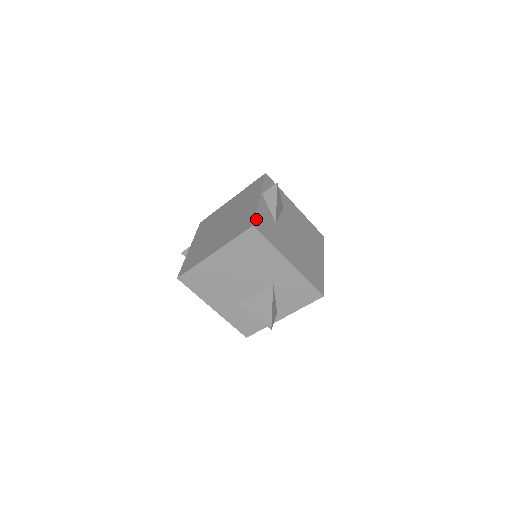
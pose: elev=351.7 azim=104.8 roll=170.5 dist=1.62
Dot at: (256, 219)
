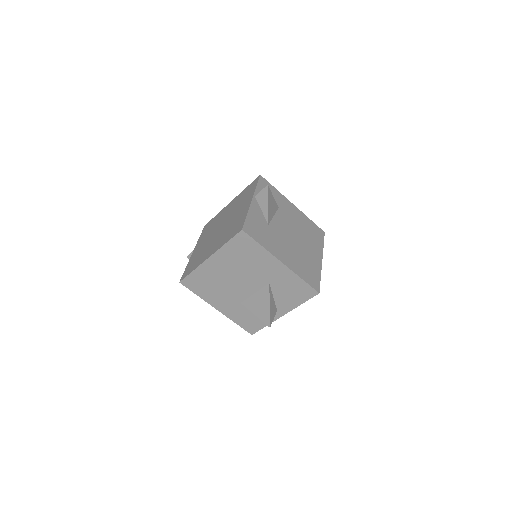
Dot at: (246, 223)
